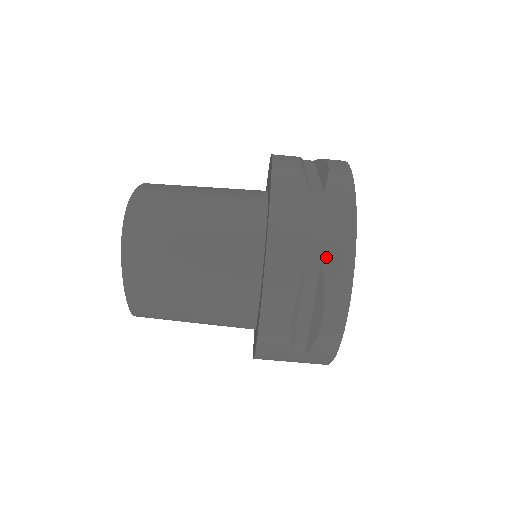
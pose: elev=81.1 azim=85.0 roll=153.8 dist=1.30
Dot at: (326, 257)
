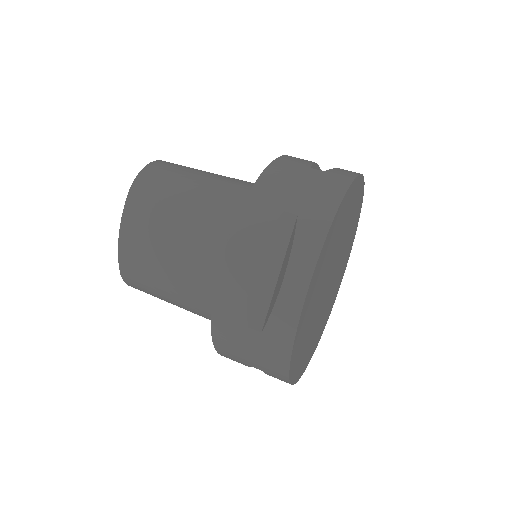
Dot at: (304, 212)
